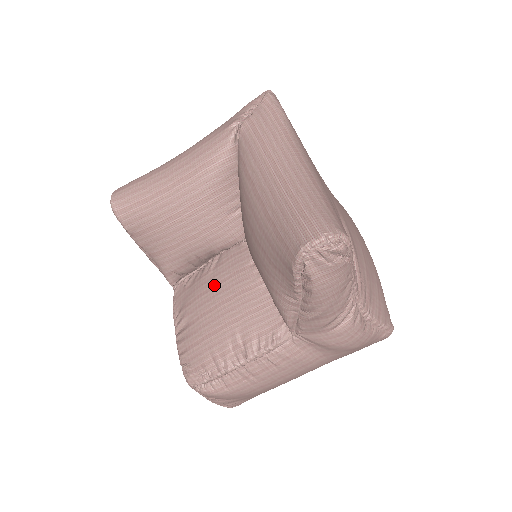
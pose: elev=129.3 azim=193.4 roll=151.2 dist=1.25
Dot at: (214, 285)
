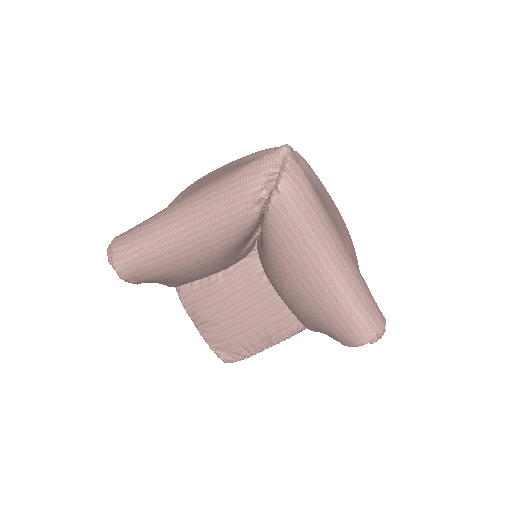
Dot at: (229, 296)
